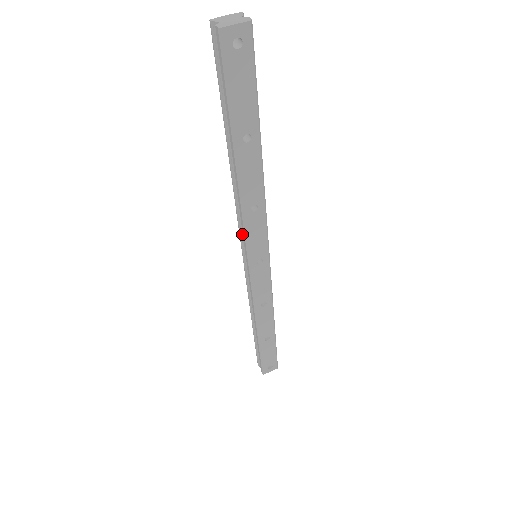
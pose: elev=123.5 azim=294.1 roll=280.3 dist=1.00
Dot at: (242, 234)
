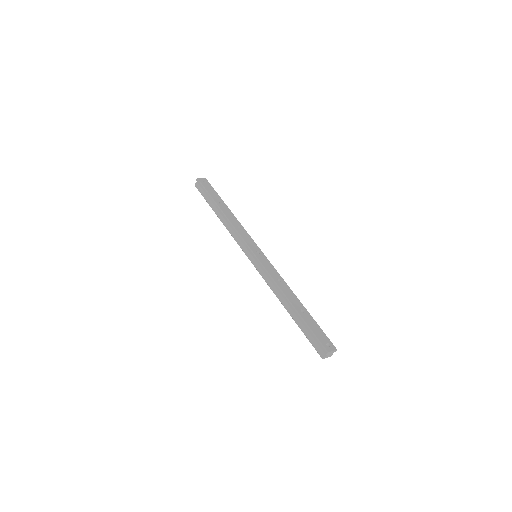
Dot at: (242, 246)
